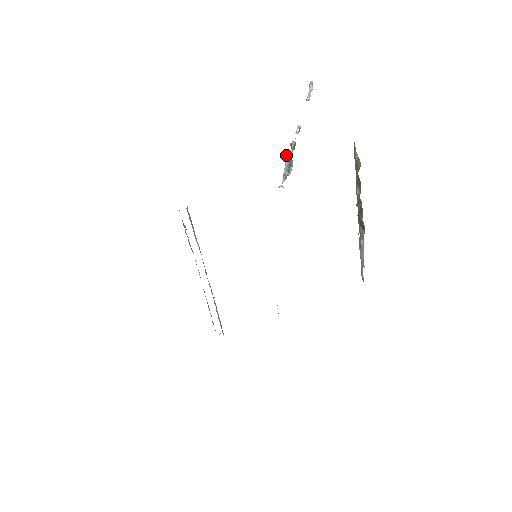
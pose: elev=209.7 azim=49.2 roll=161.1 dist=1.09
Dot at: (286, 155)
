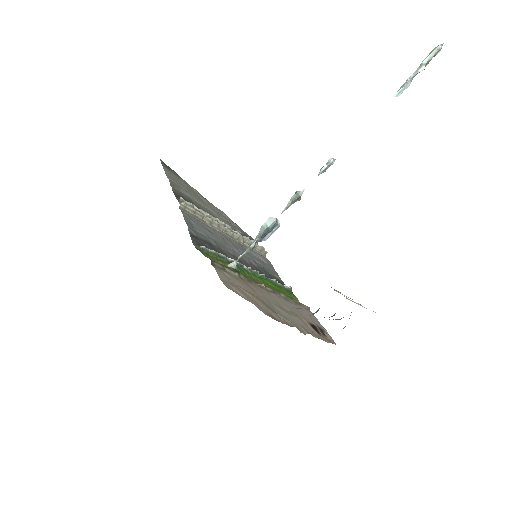
Dot at: occluded
